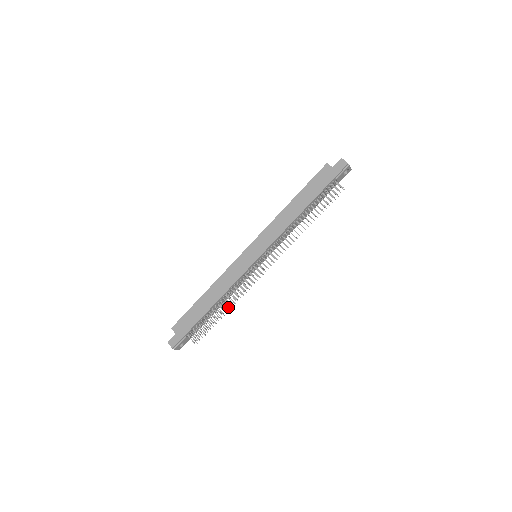
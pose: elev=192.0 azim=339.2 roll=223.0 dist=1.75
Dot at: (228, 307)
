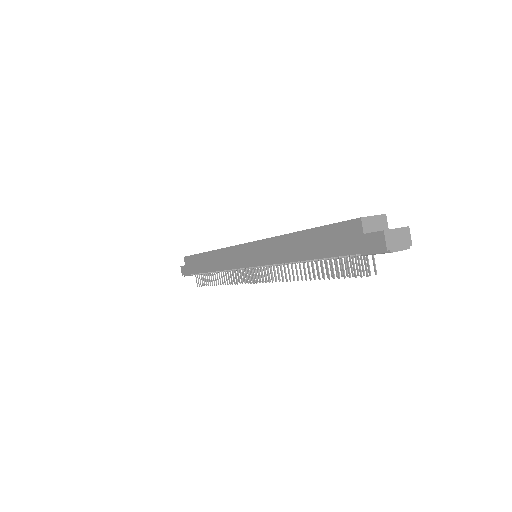
Dot at: (226, 280)
